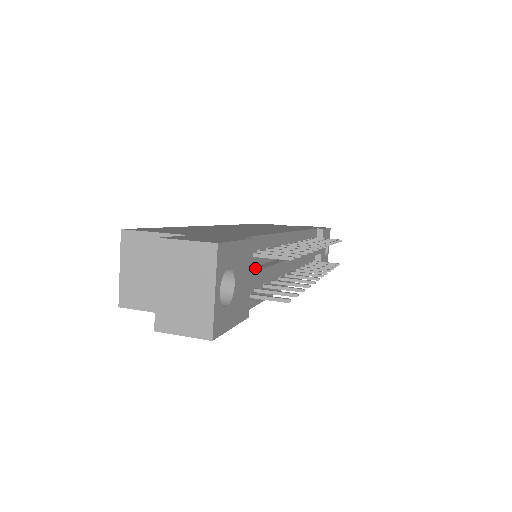
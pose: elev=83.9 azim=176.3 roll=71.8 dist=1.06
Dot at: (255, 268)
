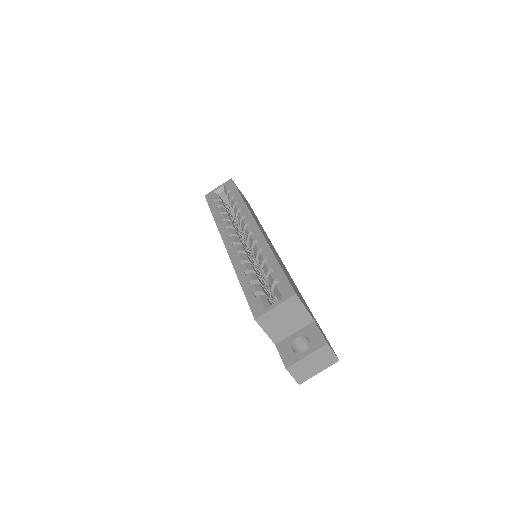
Dot at: occluded
